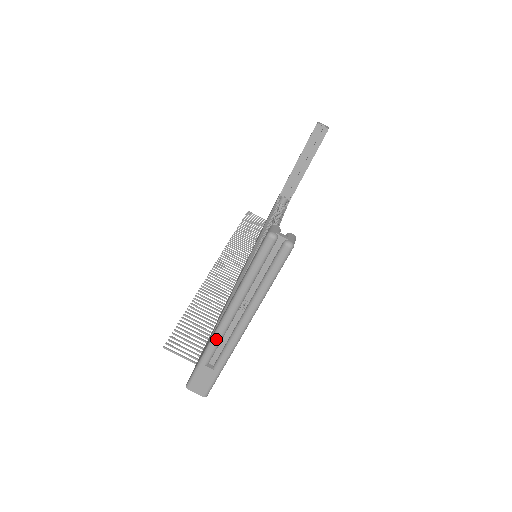
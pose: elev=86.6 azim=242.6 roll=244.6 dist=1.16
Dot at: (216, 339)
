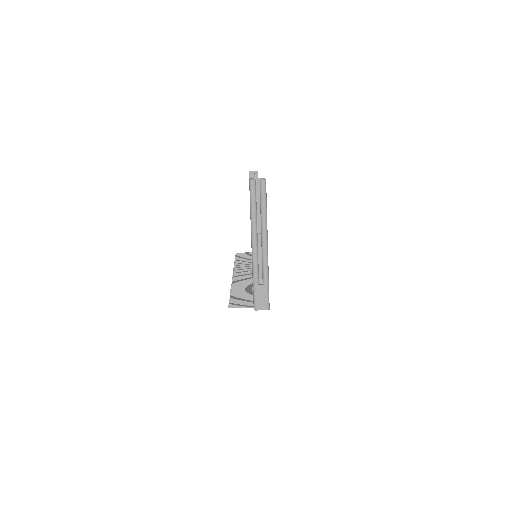
Dot at: (255, 262)
